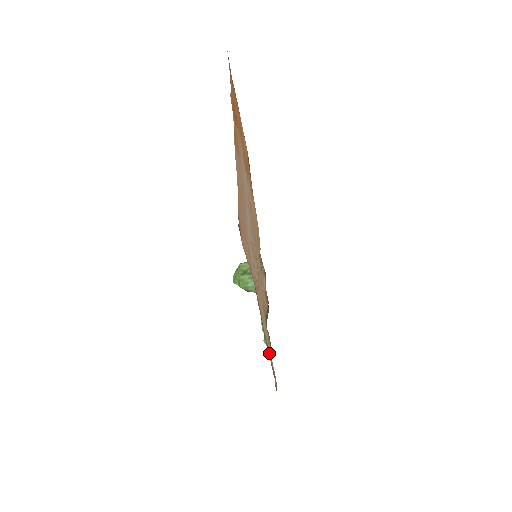
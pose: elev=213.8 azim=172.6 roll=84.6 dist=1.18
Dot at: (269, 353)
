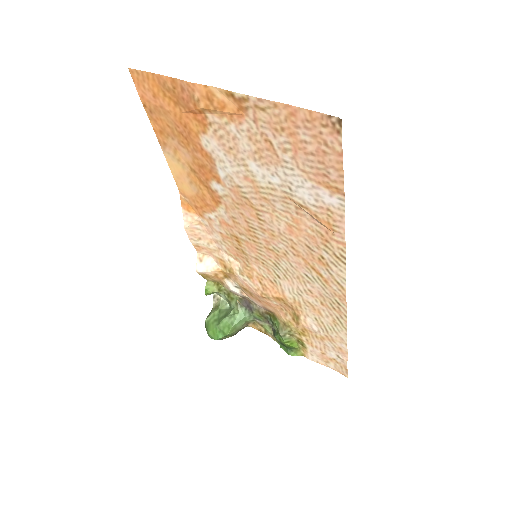
Dot at: (342, 315)
